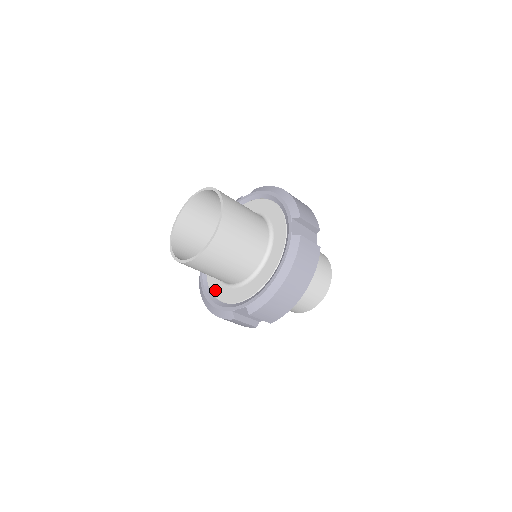
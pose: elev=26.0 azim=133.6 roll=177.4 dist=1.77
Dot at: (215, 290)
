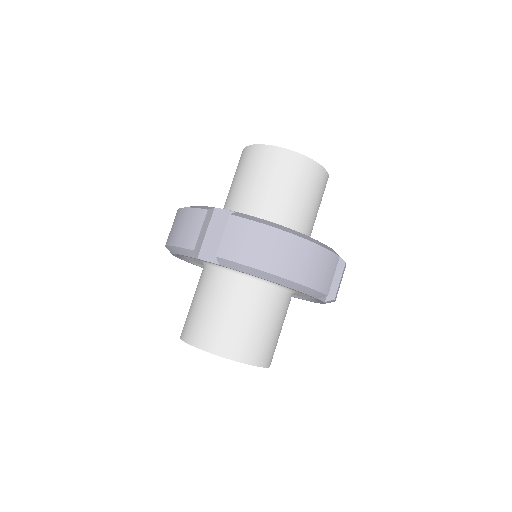
Dot at: occluded
